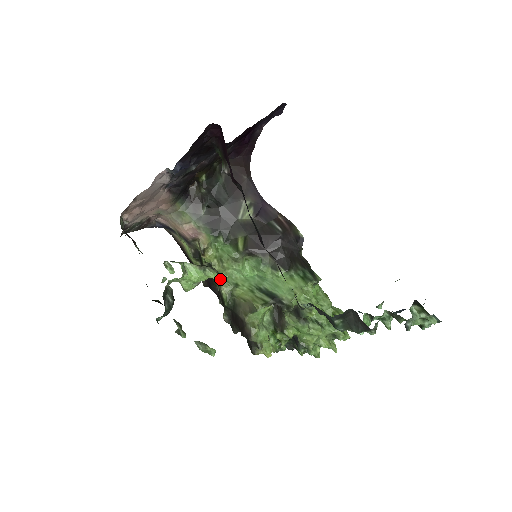
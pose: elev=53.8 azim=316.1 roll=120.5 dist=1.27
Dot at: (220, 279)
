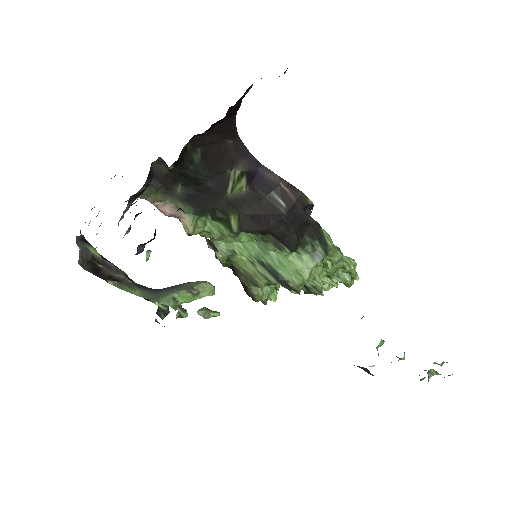
Dot at: occluded
